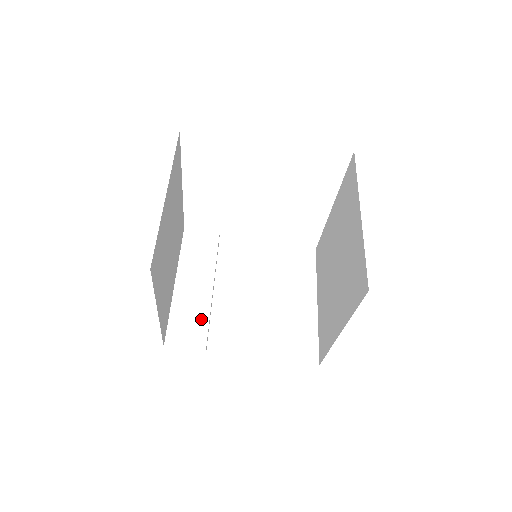
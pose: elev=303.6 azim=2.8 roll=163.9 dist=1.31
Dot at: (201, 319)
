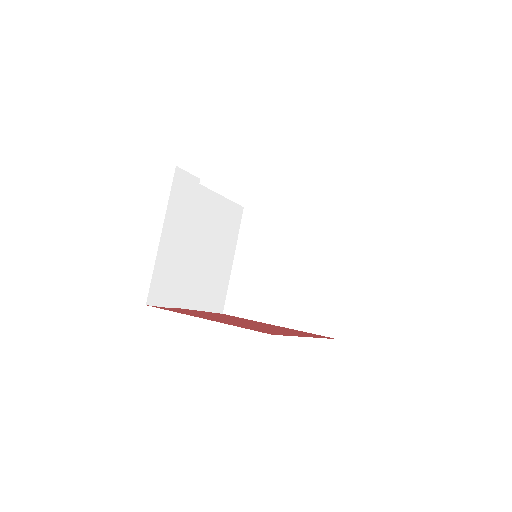
Dot at: (174, 278)
